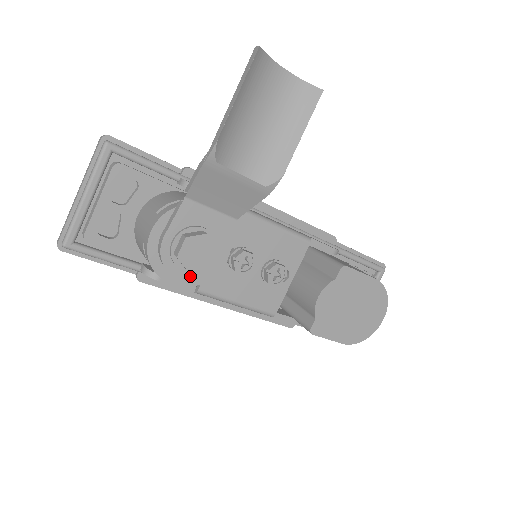
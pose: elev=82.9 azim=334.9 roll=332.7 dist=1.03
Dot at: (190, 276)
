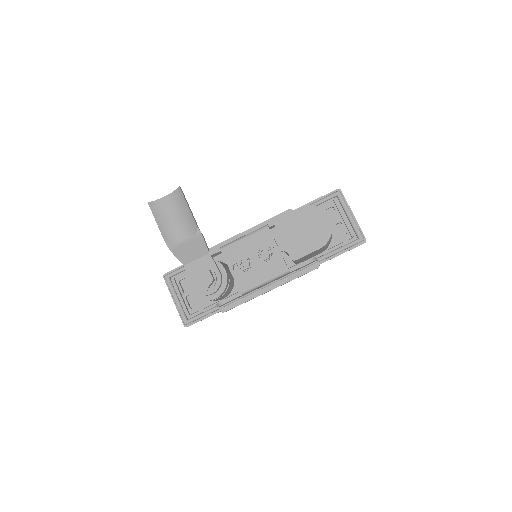
Dot at: (214, 289)
